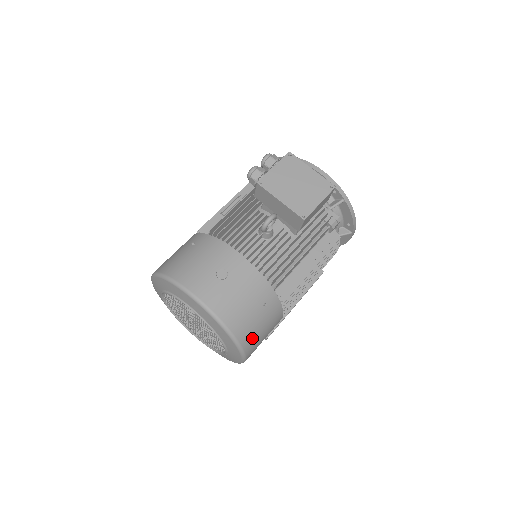
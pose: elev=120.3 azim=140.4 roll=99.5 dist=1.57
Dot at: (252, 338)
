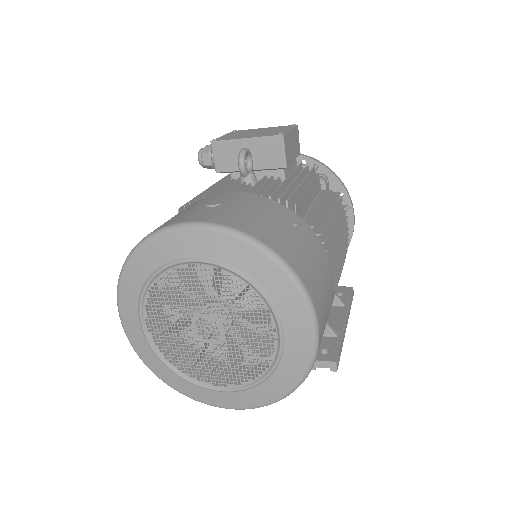
Dot at: (304, 268)
